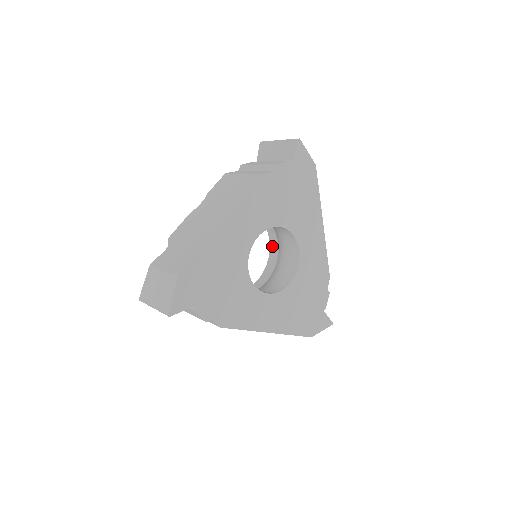
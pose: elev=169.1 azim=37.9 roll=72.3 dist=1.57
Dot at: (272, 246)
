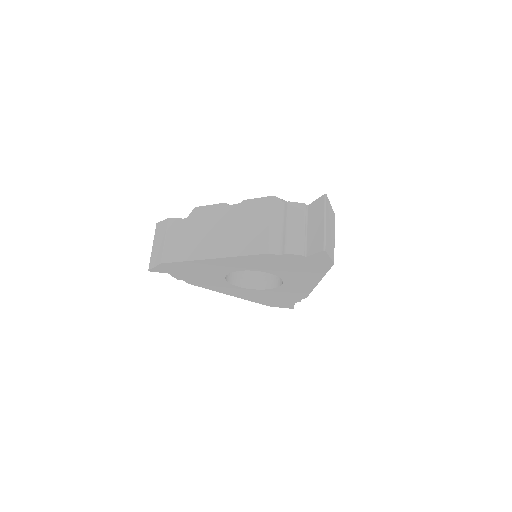
Dot at: occluded
